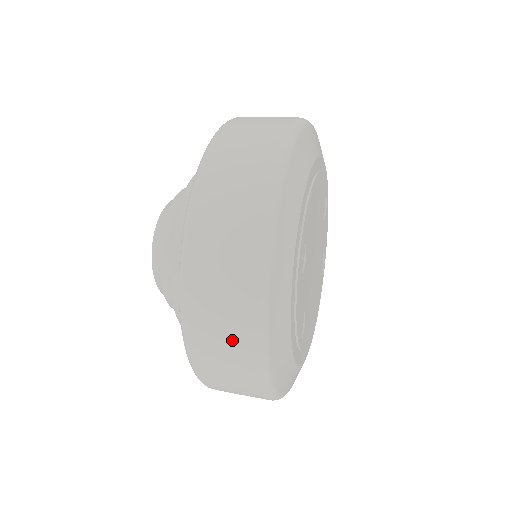
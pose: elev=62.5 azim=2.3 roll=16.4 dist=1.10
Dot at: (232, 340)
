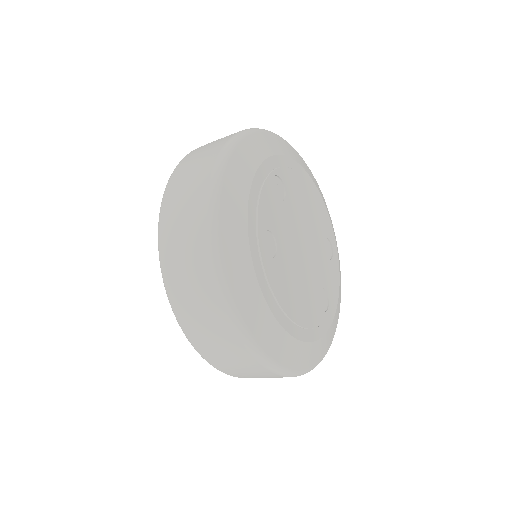
Dot at: (197, 177)
